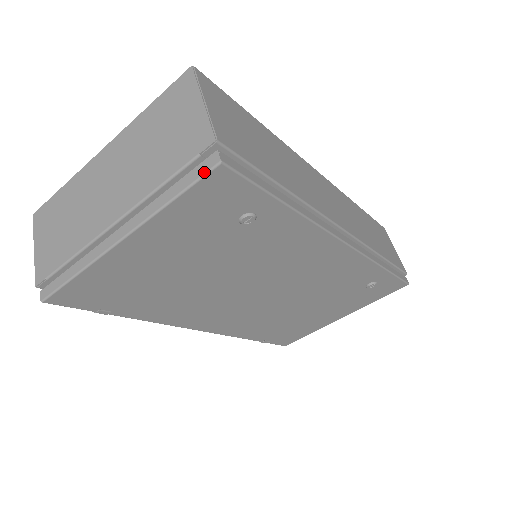
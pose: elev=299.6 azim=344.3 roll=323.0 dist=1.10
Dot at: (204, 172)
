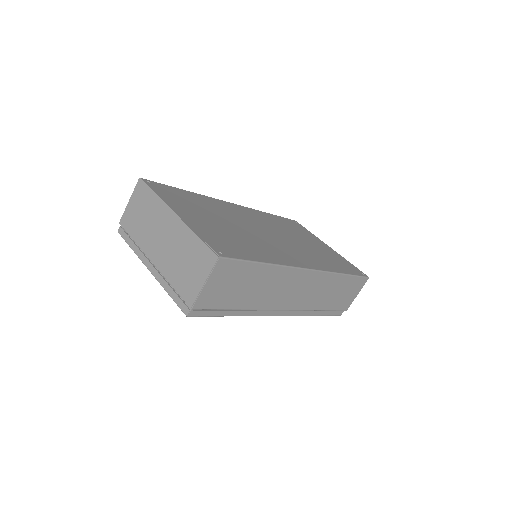
Dot at: (181, 309)
